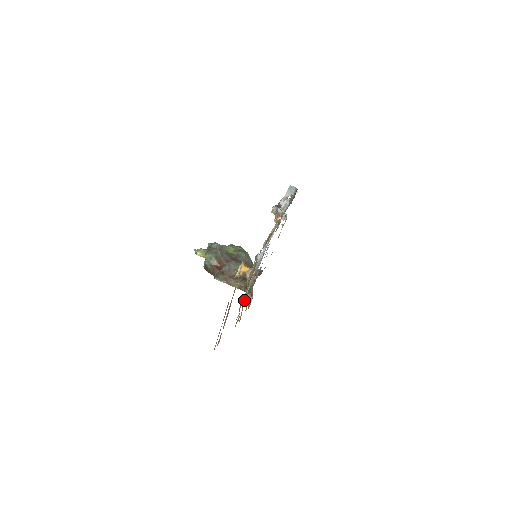
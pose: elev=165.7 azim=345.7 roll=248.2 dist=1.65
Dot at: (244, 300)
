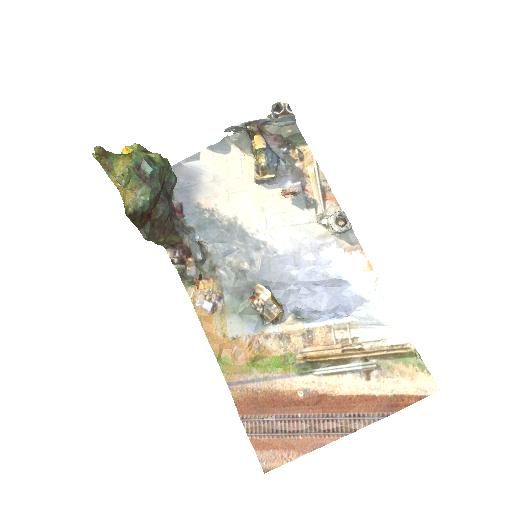
Dot at: (260, 346)
